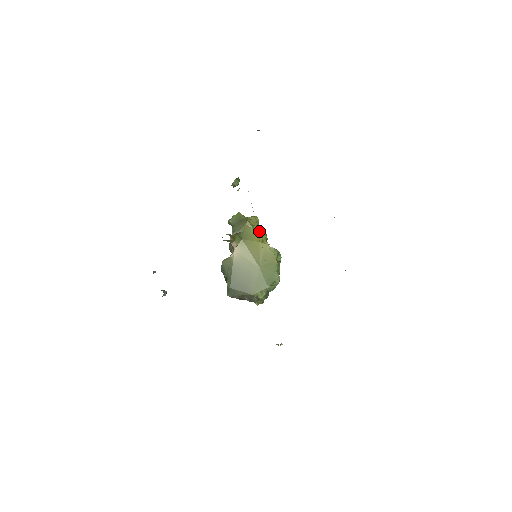
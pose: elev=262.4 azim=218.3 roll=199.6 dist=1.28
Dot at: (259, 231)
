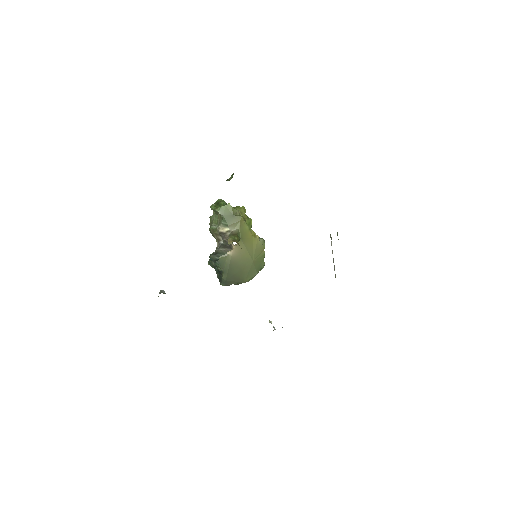
Dot at: (249, 224)
